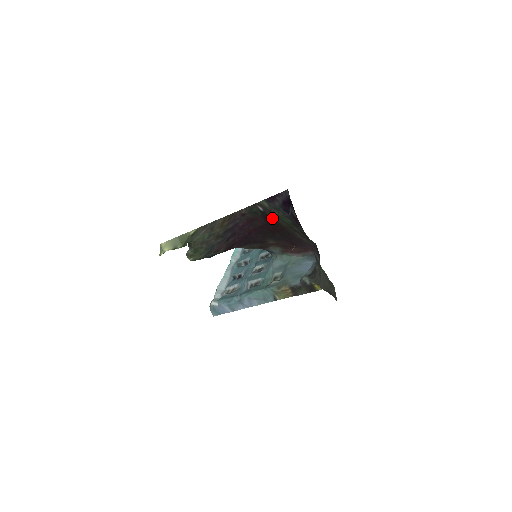
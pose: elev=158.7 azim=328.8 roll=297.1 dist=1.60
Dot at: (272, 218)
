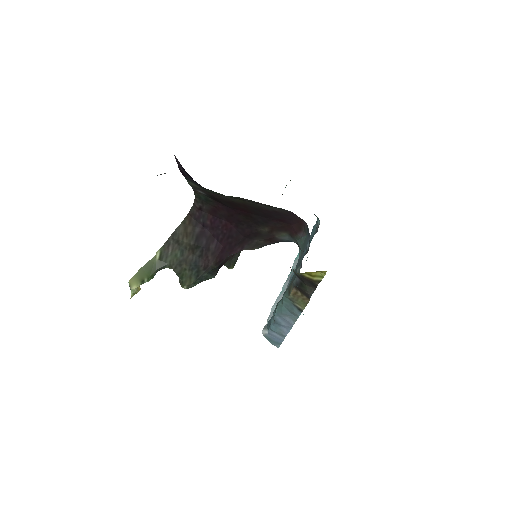
Dot at: (220, 198)
